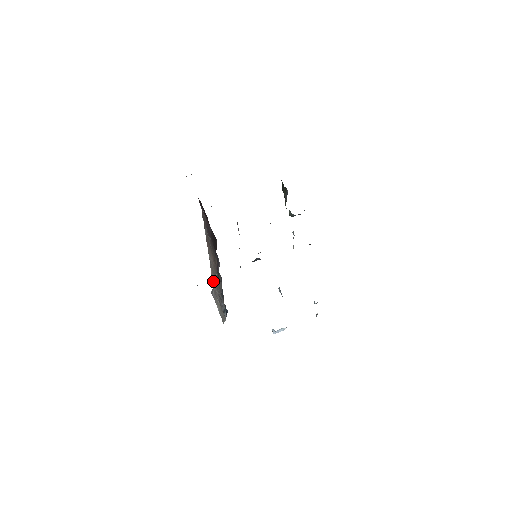
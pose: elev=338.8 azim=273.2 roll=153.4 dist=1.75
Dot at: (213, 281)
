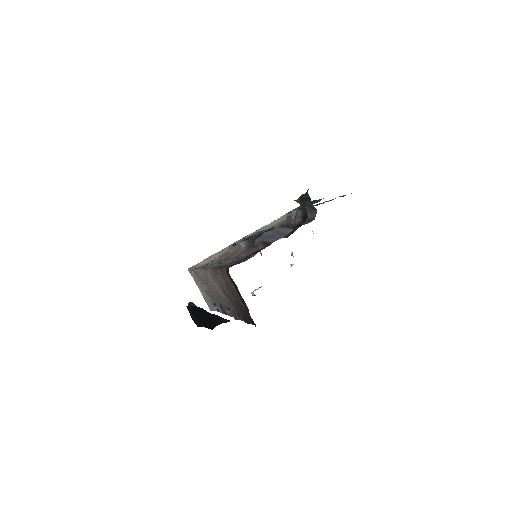
Dot at: (200, 276)
